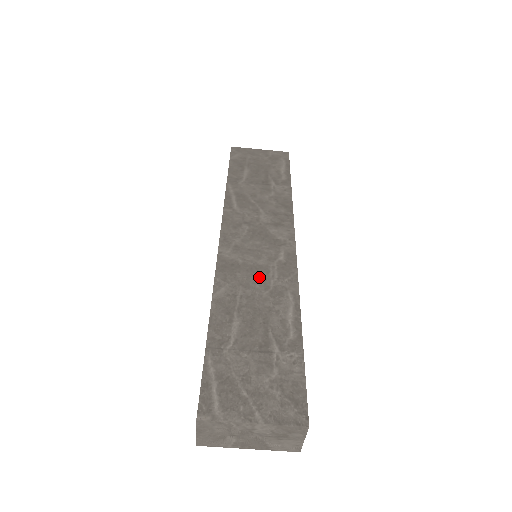
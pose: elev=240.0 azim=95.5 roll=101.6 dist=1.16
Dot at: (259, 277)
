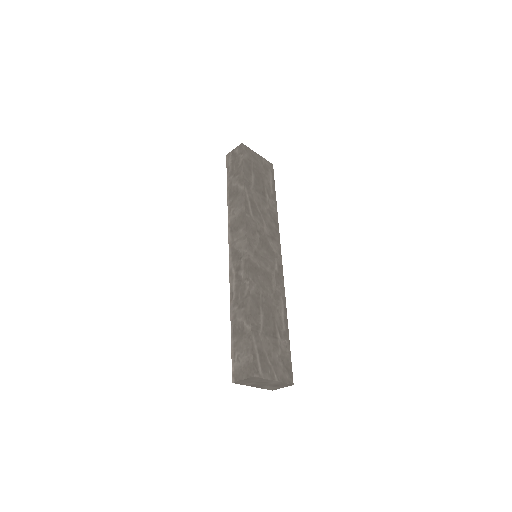
Dot at: (268, 282)
